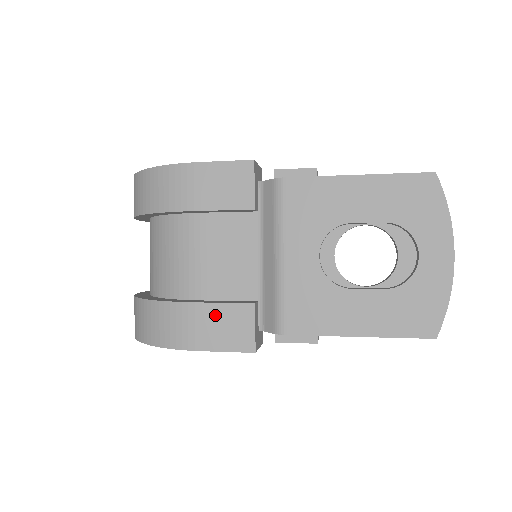
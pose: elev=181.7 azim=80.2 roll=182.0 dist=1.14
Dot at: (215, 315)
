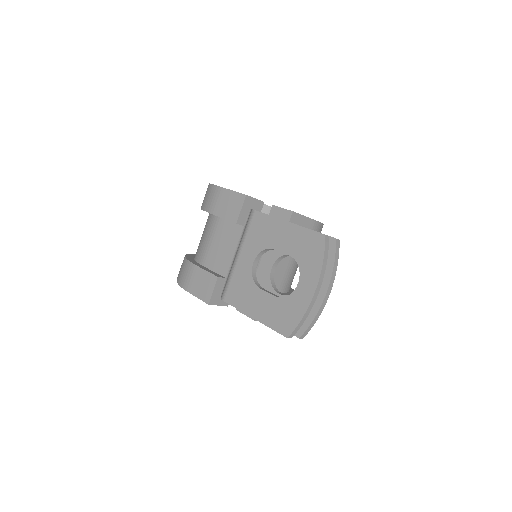
Dot at: (200, 276)
